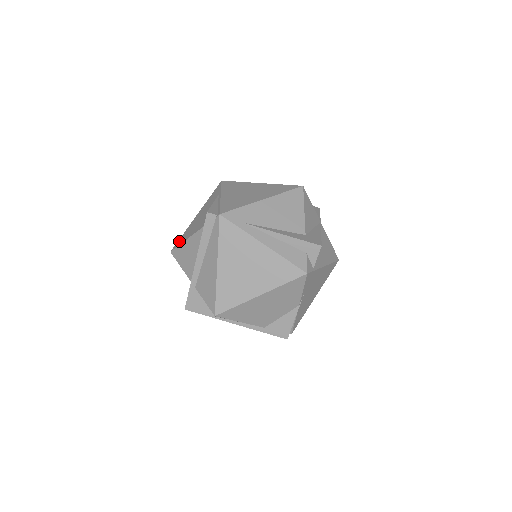
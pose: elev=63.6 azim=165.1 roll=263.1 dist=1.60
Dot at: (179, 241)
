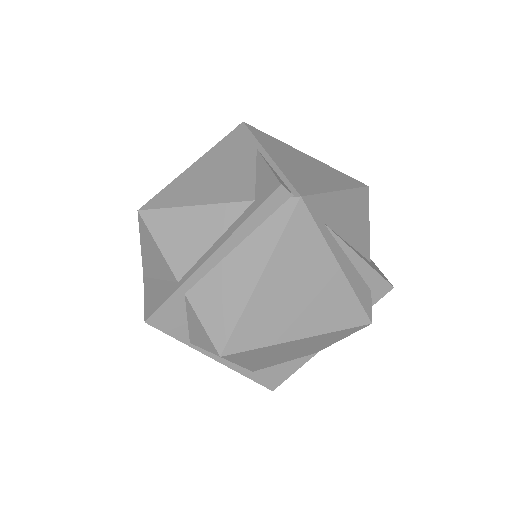
Dot at: (162, 198)
